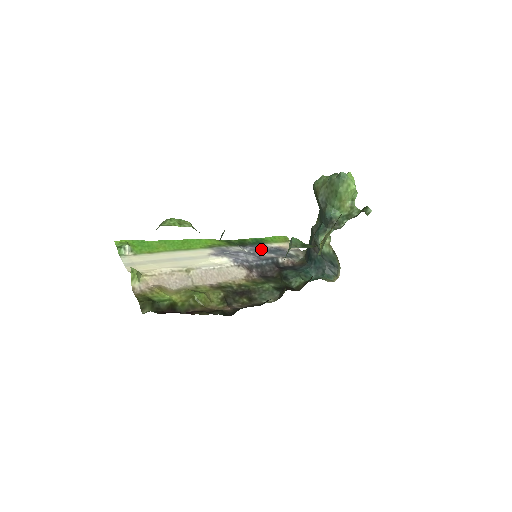
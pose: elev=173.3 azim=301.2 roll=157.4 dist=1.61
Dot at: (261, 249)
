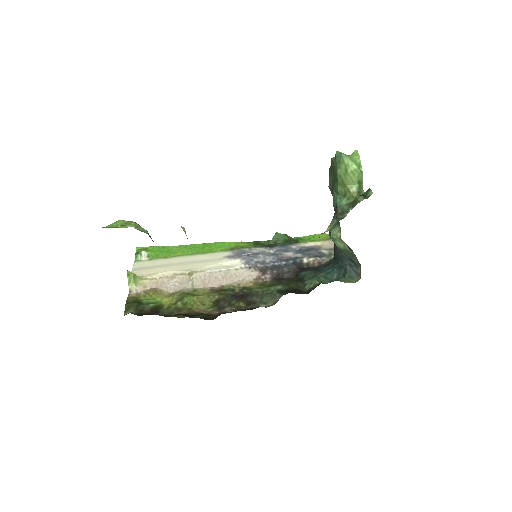
Dot at: (289, 249)
